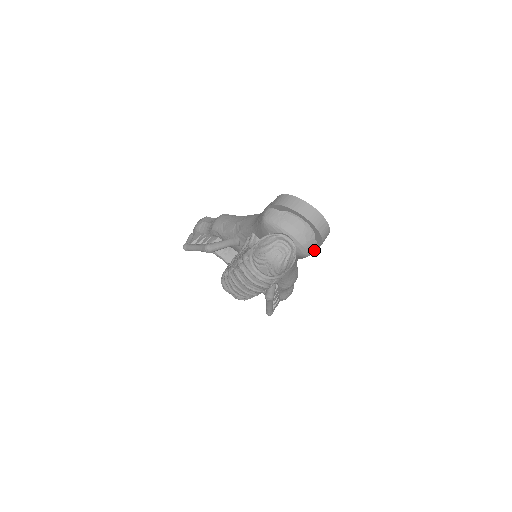
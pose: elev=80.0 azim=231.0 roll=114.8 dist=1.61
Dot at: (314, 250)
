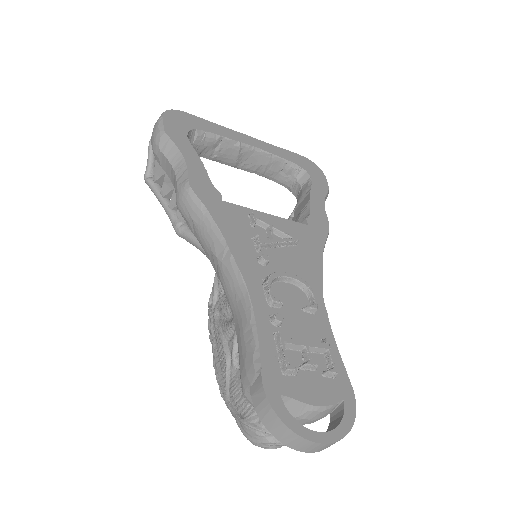
Dot at: occluded
